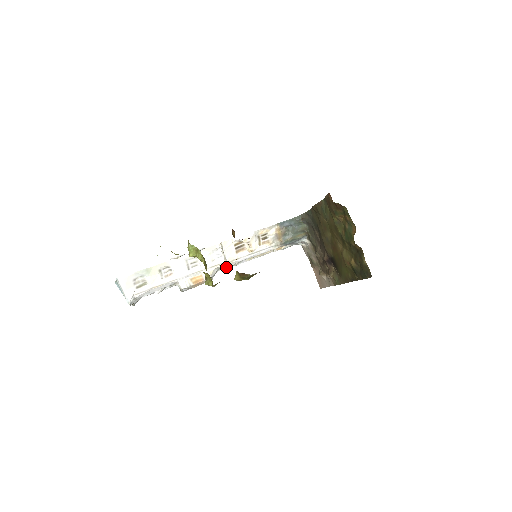
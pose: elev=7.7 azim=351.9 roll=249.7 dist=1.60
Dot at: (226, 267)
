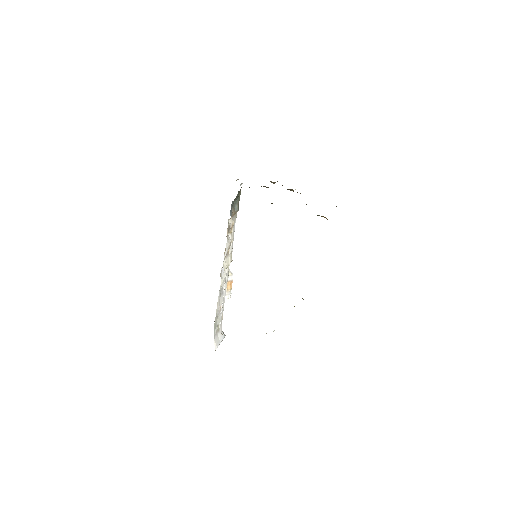
Dot at: occluded
